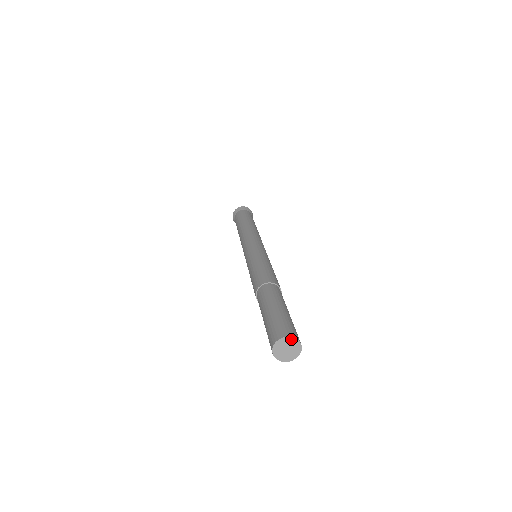
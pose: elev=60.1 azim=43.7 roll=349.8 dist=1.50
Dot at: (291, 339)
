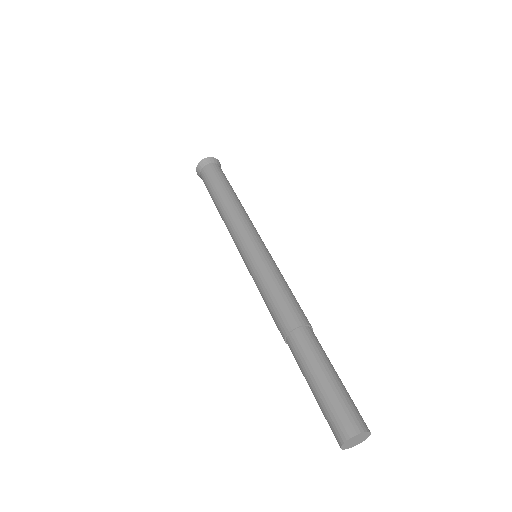
Dot at: (367, 433)
